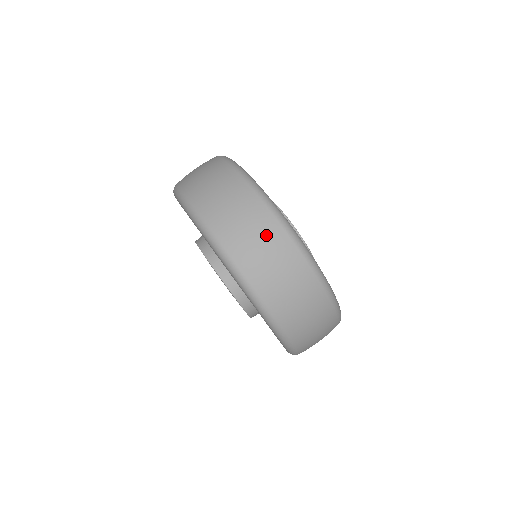
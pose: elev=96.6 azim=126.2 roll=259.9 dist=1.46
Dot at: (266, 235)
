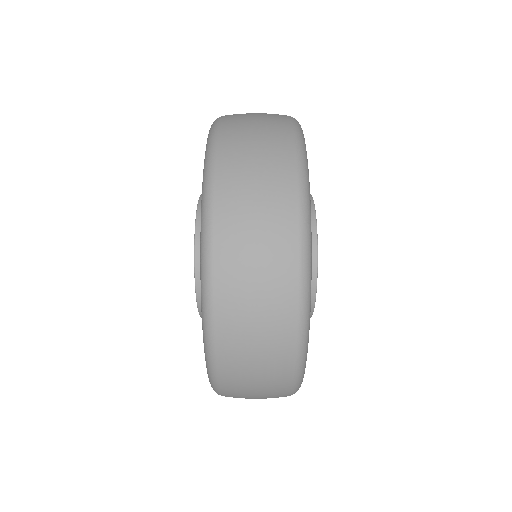
Dot at: occluded
